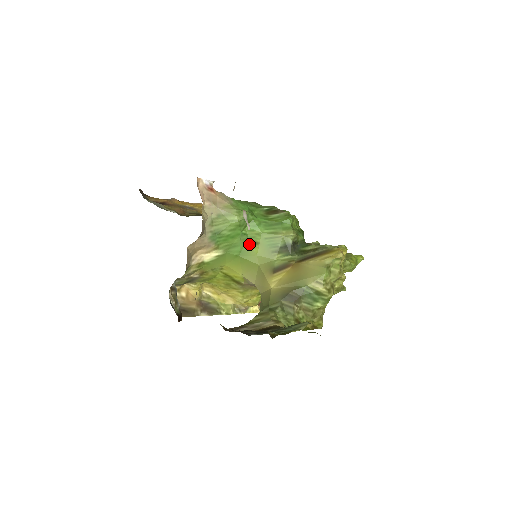
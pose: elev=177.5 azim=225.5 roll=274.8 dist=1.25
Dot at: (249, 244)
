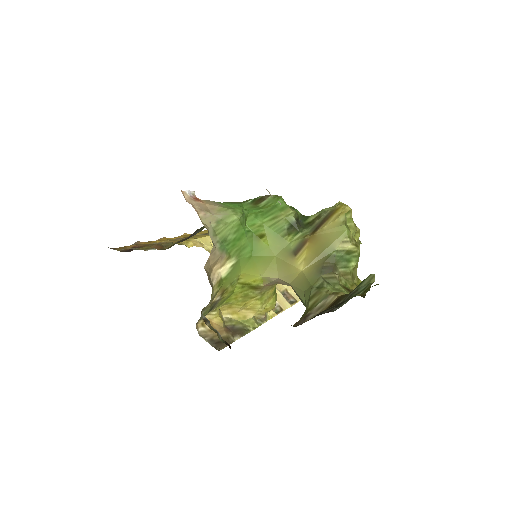
Dot at: (257, 239)
